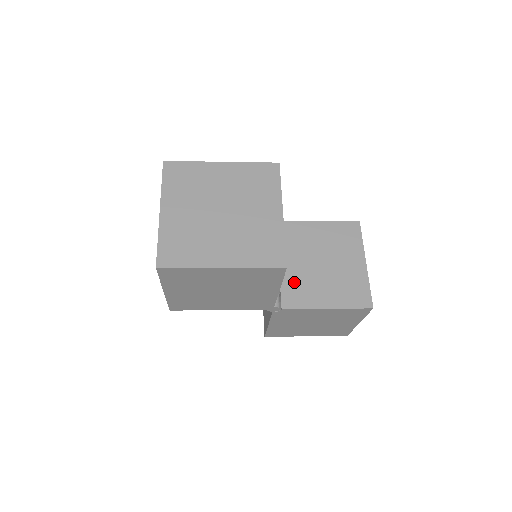
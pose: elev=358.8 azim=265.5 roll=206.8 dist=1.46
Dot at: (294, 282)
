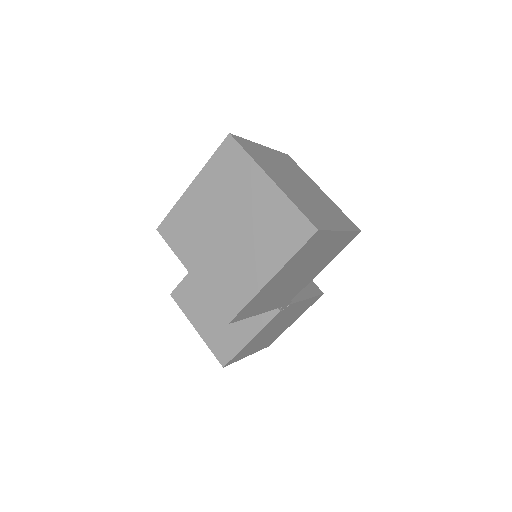
Dot at: occluded
